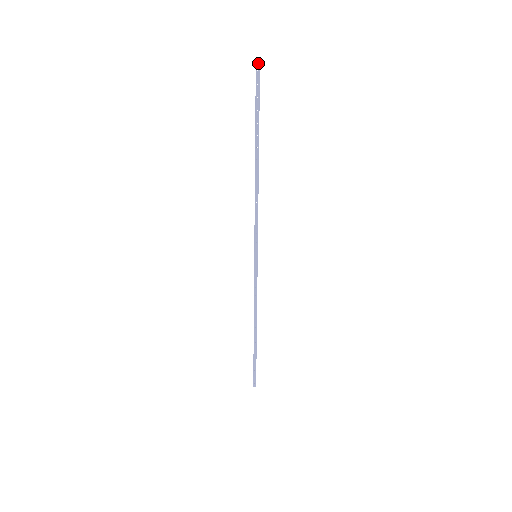
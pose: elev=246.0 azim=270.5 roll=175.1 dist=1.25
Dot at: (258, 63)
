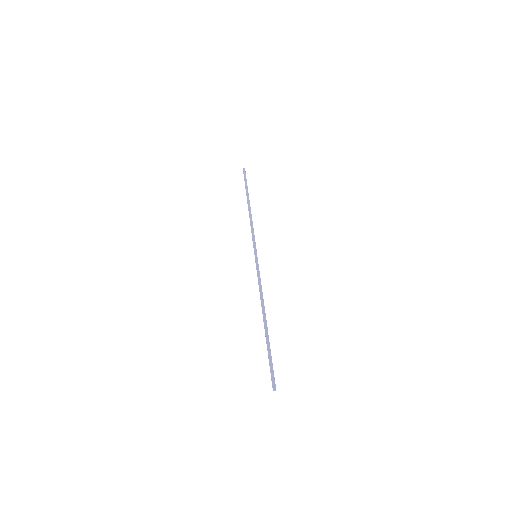
Dot at: (244, 169)
